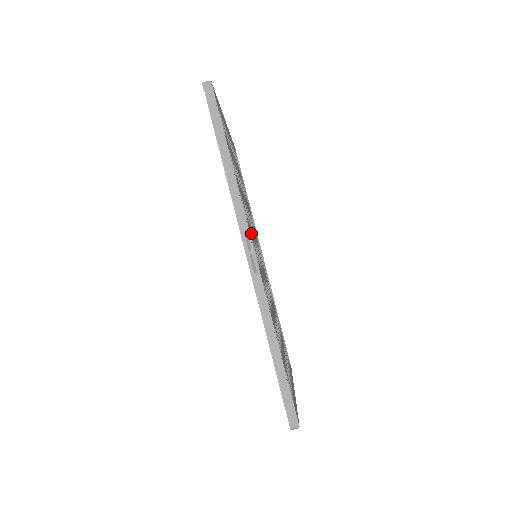
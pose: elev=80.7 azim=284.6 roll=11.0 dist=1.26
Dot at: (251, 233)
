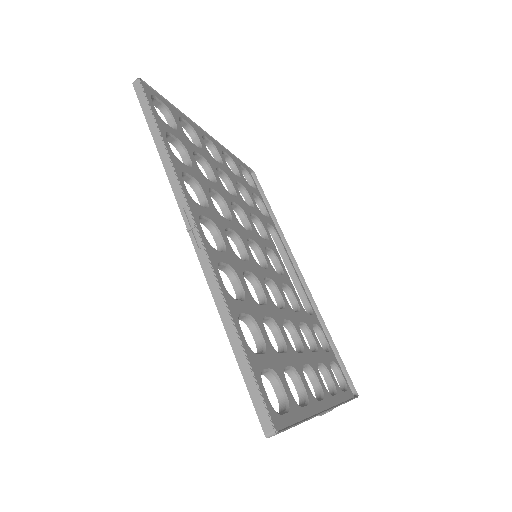
Dot at: (219, 220)
